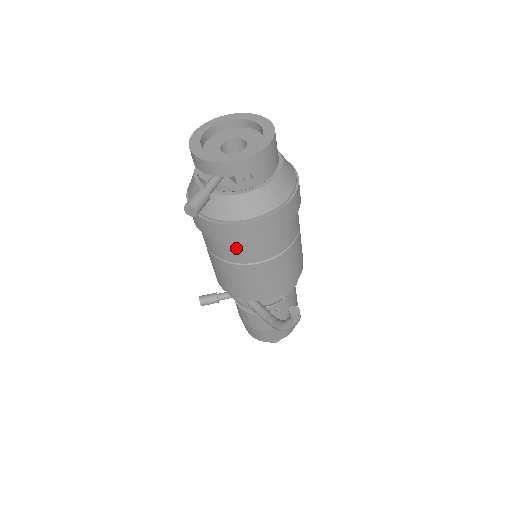
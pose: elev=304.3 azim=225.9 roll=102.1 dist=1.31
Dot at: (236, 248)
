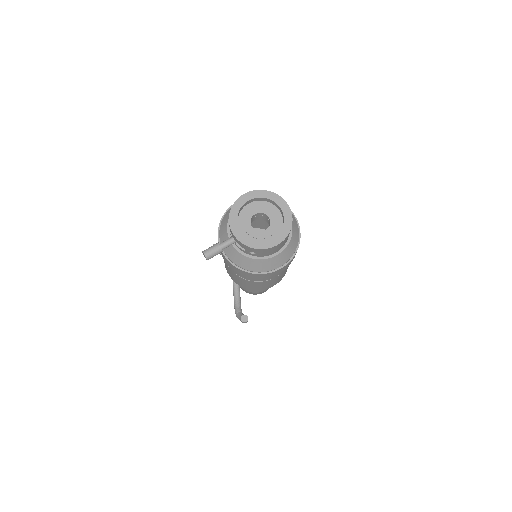
Dot at: occluded
